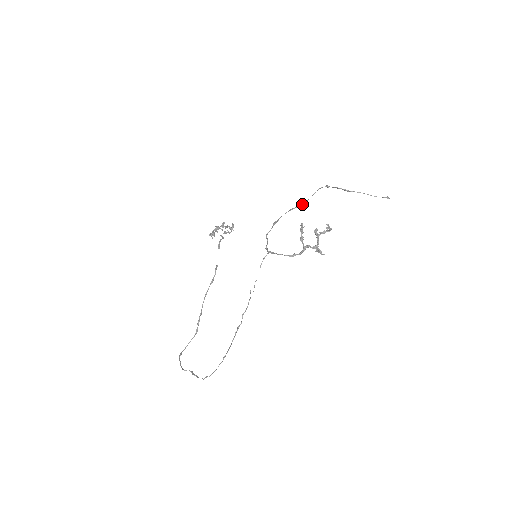
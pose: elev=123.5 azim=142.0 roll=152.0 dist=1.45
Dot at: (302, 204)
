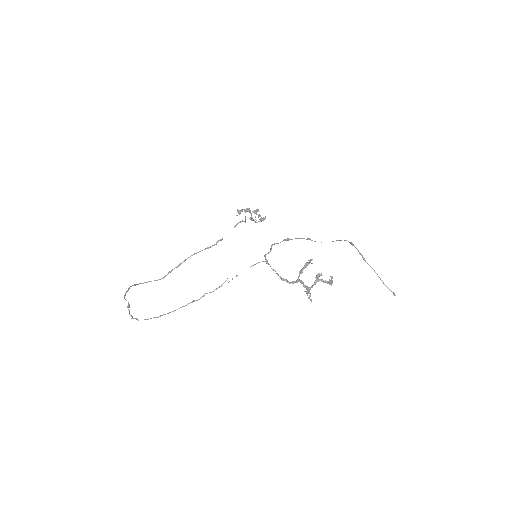
Dot at: occluded
